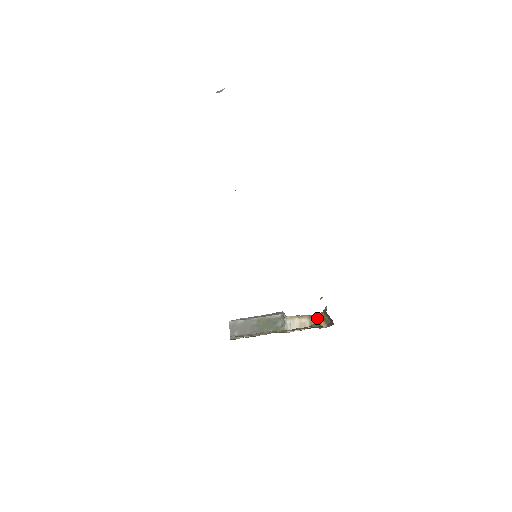
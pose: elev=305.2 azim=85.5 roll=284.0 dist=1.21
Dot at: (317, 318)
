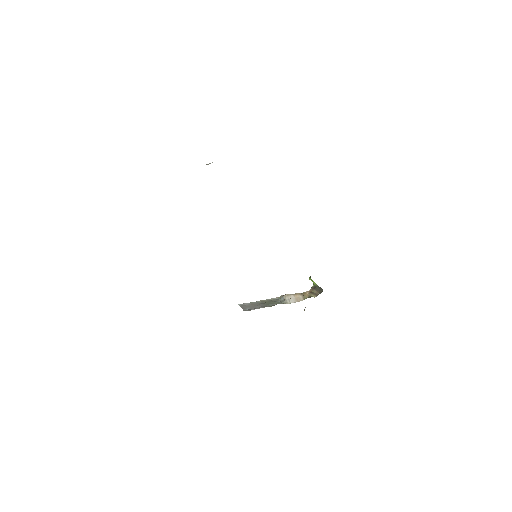
Dot at: (307, 294)
